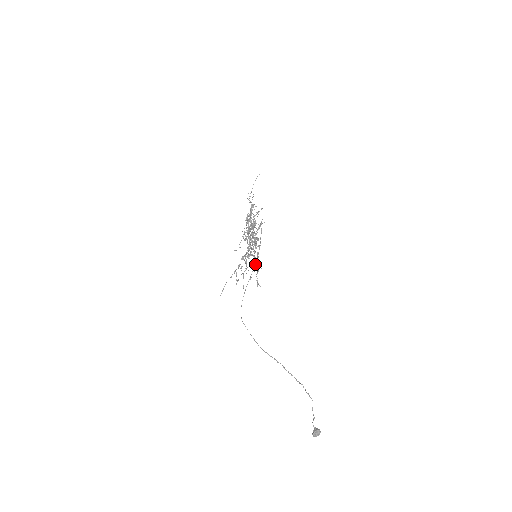
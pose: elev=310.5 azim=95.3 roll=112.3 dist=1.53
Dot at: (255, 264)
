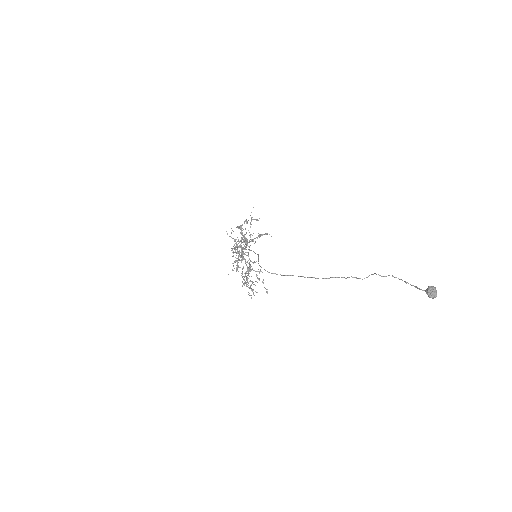
Dot at: occluded
